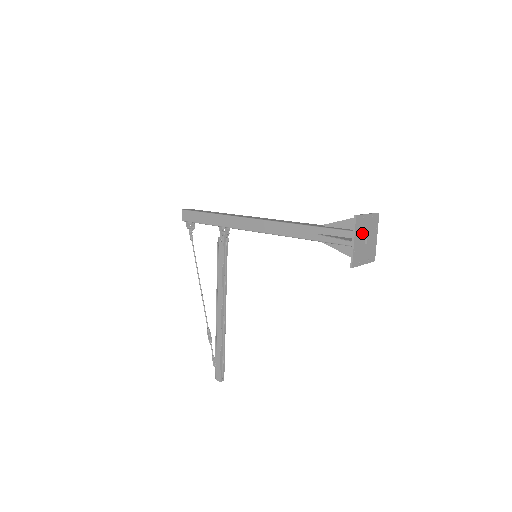
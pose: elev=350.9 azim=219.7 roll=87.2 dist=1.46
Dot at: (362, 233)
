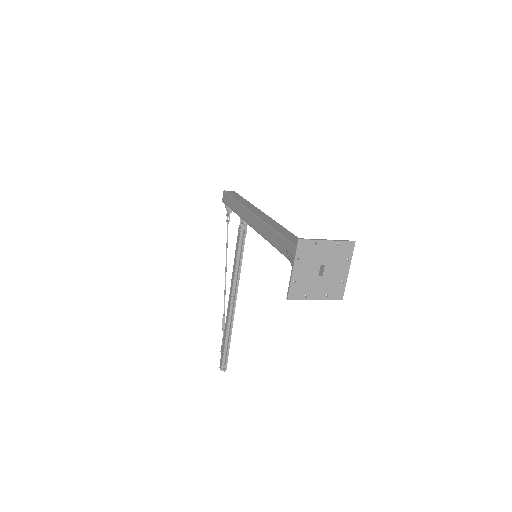
Dot at: (313, 262)
